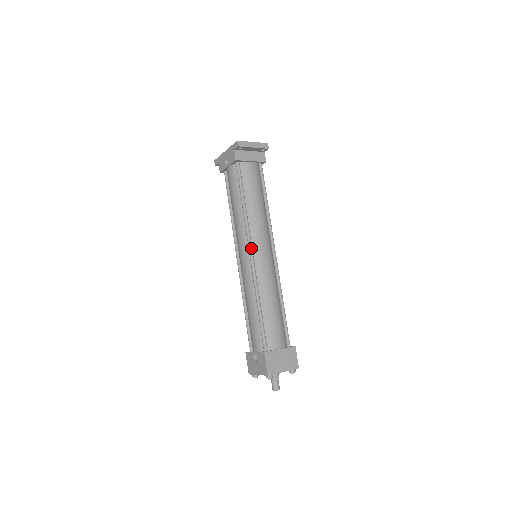
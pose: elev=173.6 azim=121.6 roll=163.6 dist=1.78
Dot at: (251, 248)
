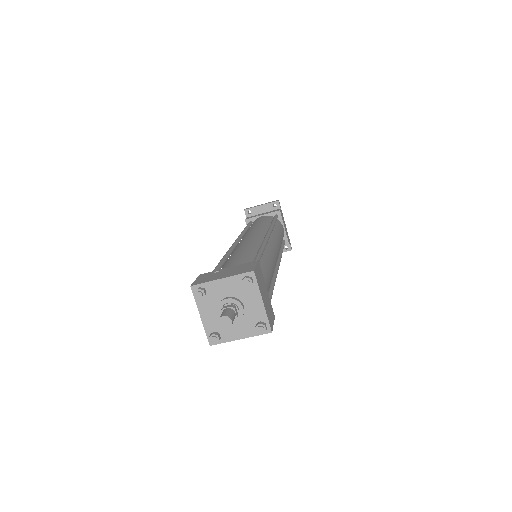
Dot at: (236, 241)
